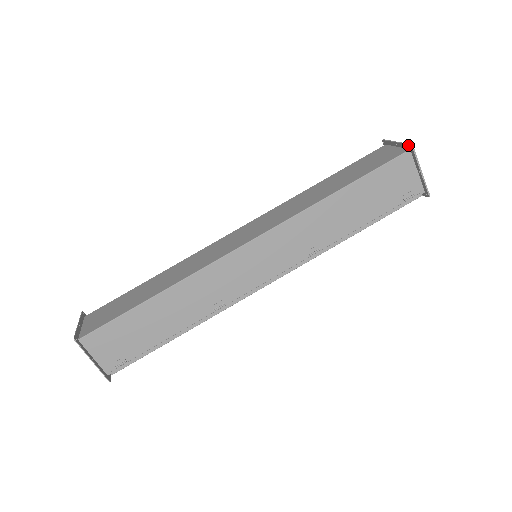
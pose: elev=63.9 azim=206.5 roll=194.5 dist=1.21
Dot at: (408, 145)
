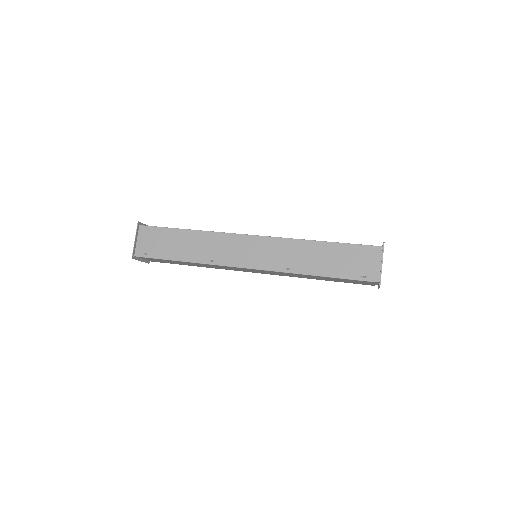
Dot at: (383, 243)
